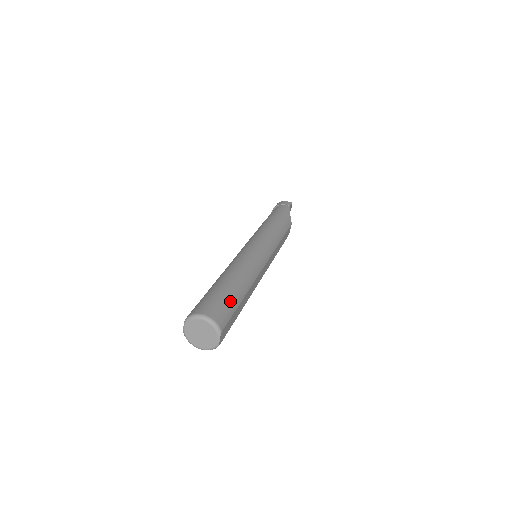
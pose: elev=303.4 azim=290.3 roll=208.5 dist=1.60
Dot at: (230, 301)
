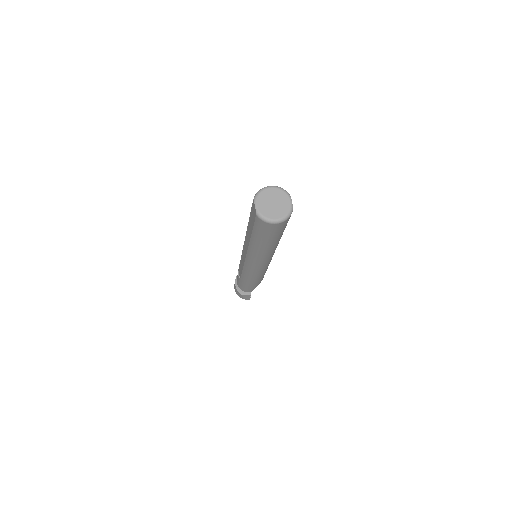
Dot at: occluded
